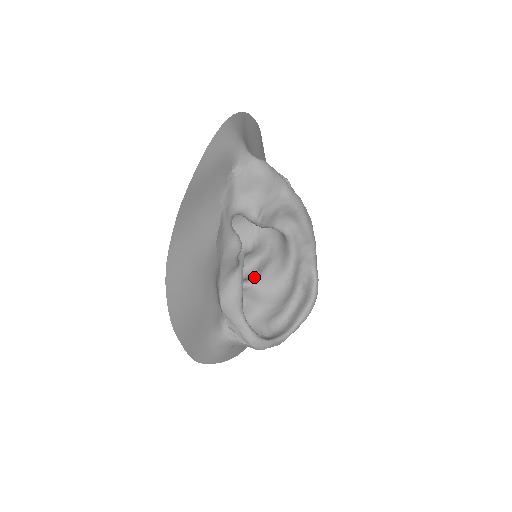
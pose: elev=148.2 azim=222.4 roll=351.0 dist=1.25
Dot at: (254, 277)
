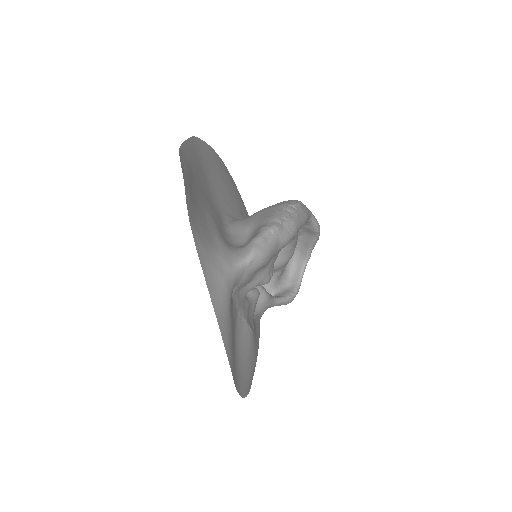
Dot at: occluded
